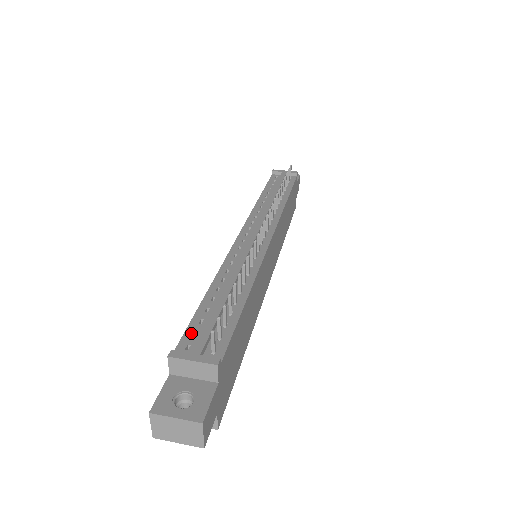
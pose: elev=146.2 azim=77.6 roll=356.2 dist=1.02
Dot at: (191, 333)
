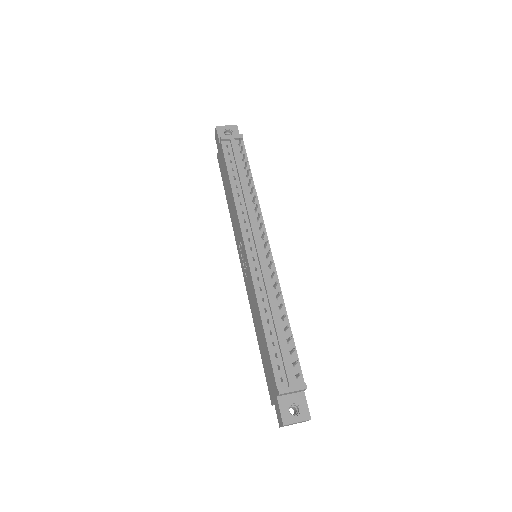
Dot at: (277, 368)
